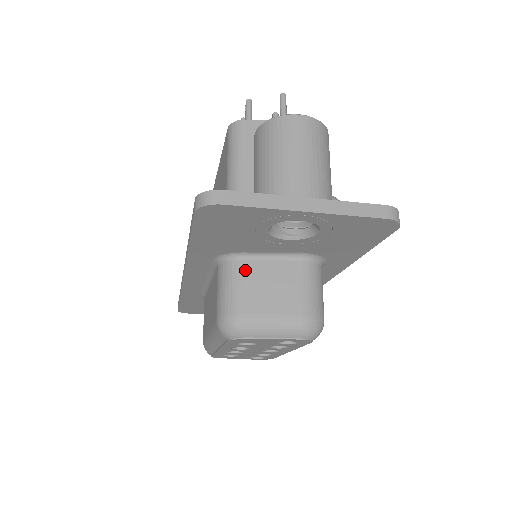
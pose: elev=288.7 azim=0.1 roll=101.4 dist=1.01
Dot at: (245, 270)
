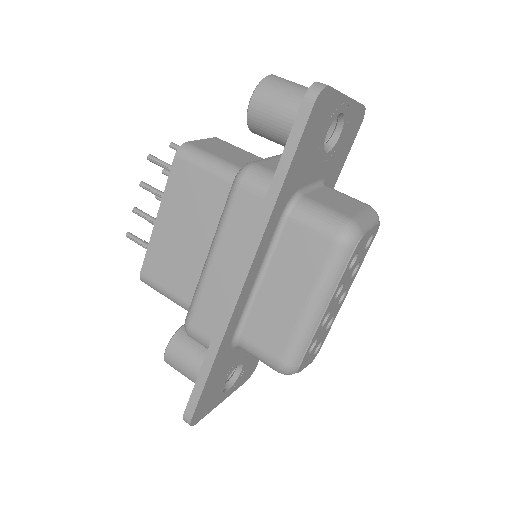
Dot at: (314, 199)
